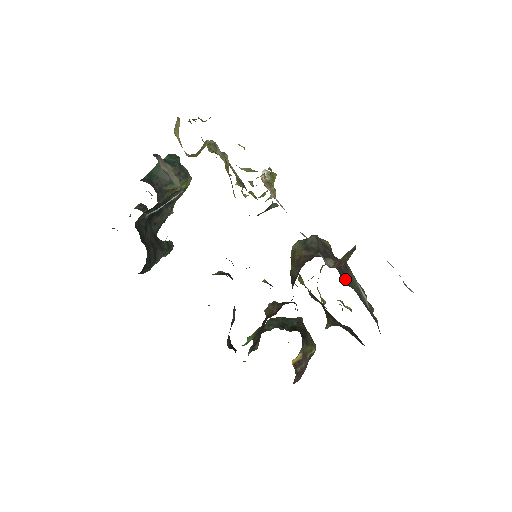
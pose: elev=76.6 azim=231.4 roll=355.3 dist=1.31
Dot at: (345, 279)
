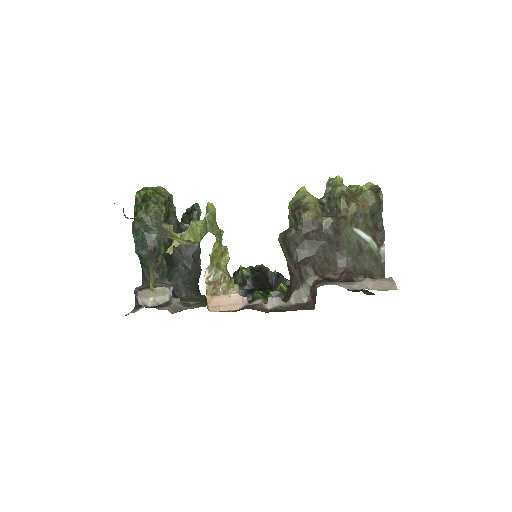
Dot at: (337, 251)
